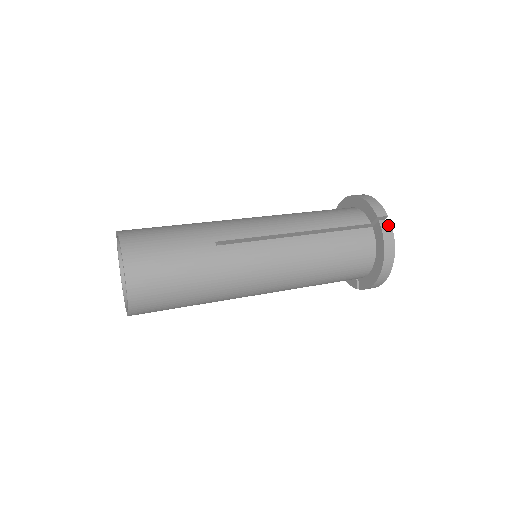
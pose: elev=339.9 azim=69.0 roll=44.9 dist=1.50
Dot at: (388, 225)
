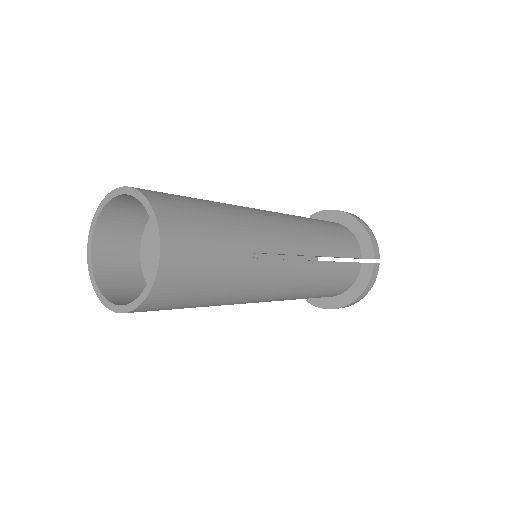
Dot at: (377, 269)
